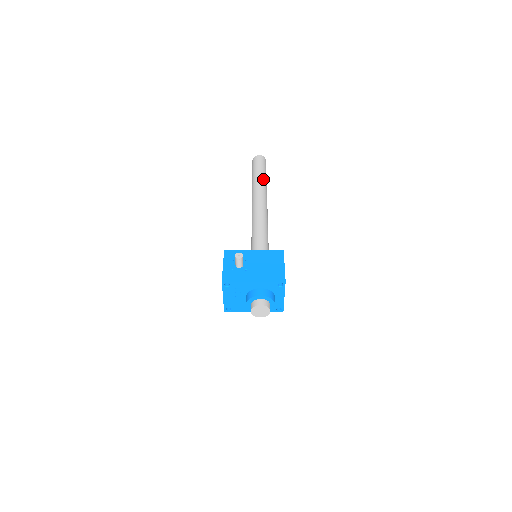
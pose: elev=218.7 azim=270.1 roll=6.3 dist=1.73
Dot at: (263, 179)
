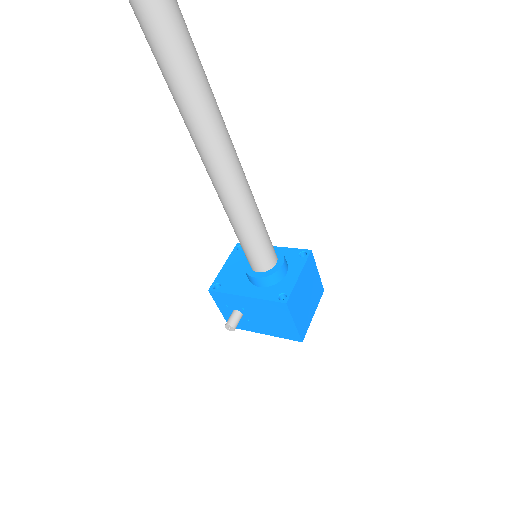
Dot at: (179, 73)
